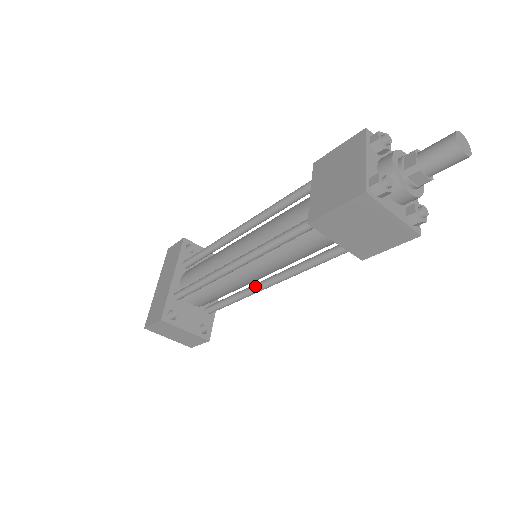
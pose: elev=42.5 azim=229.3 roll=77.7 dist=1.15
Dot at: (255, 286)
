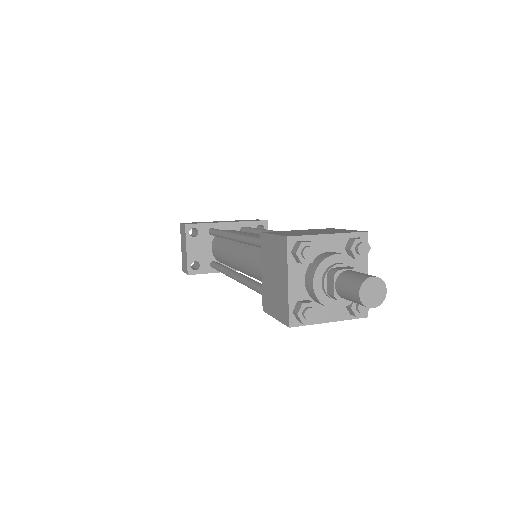
Dot at: (233, 270)
